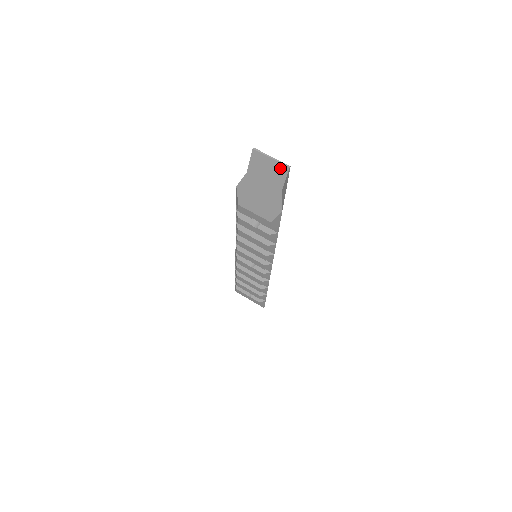
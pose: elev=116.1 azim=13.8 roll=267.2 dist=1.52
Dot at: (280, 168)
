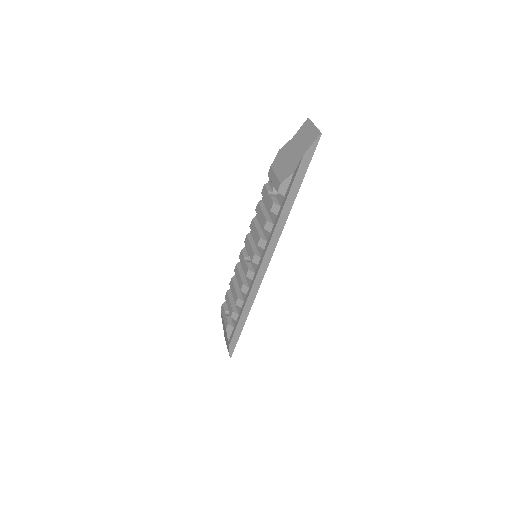
Dot at: (315, 134)
